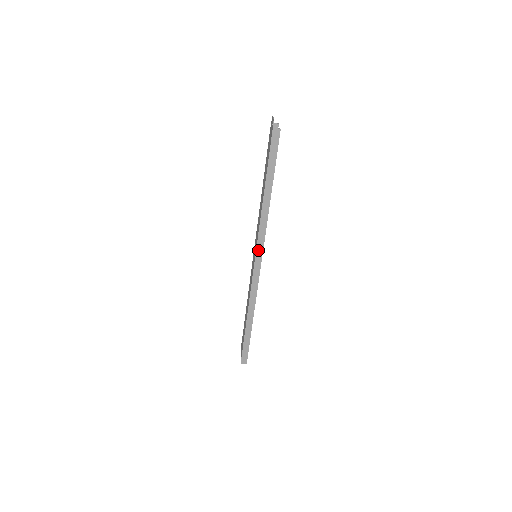
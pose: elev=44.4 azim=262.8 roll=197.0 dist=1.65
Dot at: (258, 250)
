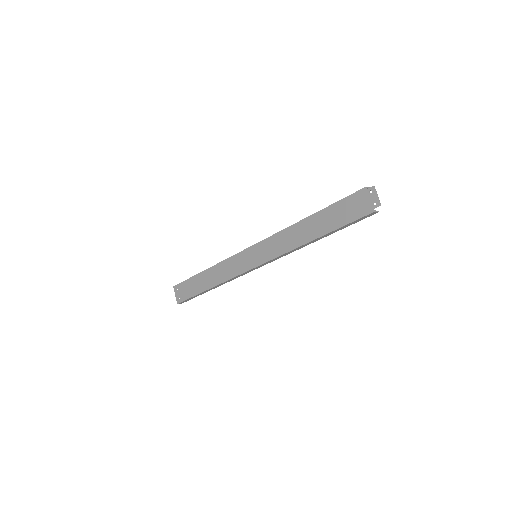
Dot at: (268, 262)
